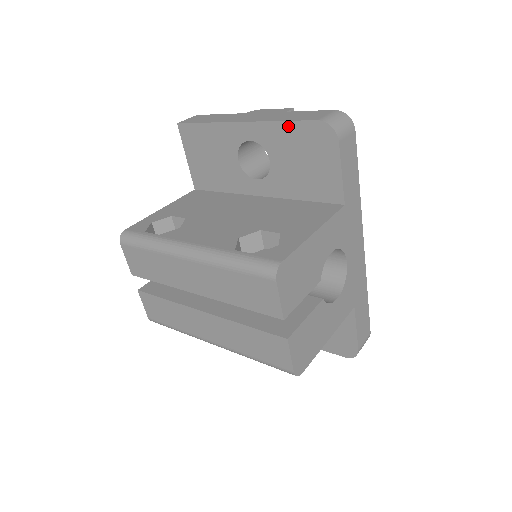
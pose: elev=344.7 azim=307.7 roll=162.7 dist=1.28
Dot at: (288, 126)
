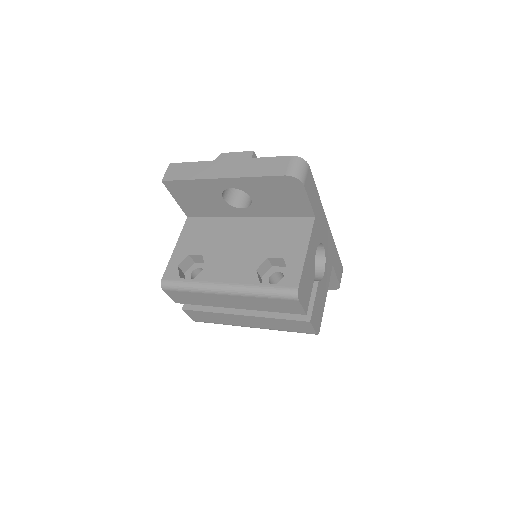
Dot at: (262, 179)
